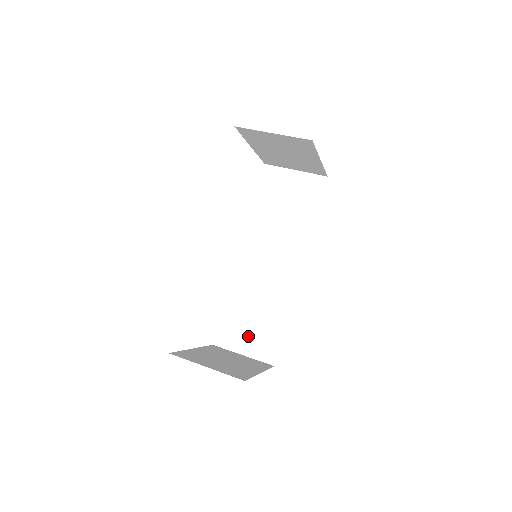
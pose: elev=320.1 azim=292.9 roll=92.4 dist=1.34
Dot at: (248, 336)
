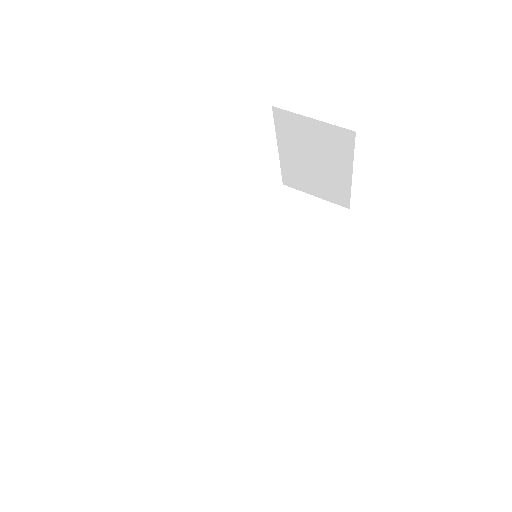
Dot at: (216, 364)
